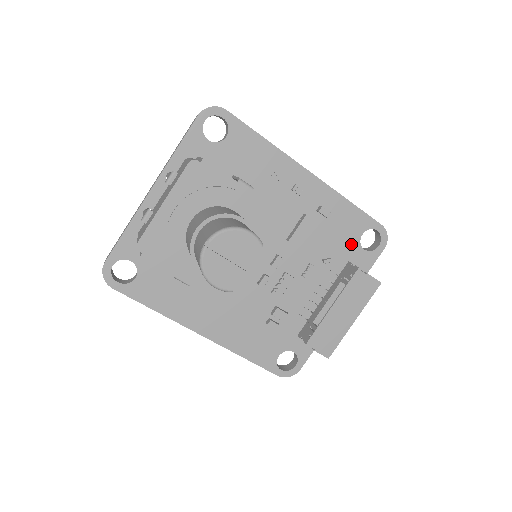
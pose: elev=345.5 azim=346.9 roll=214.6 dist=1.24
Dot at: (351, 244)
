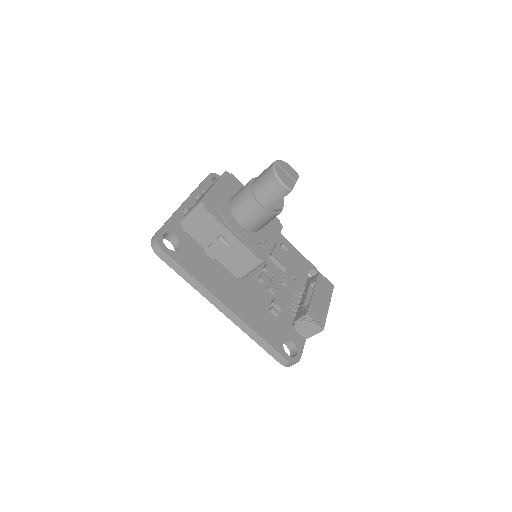
Dot at: (304, 273)
